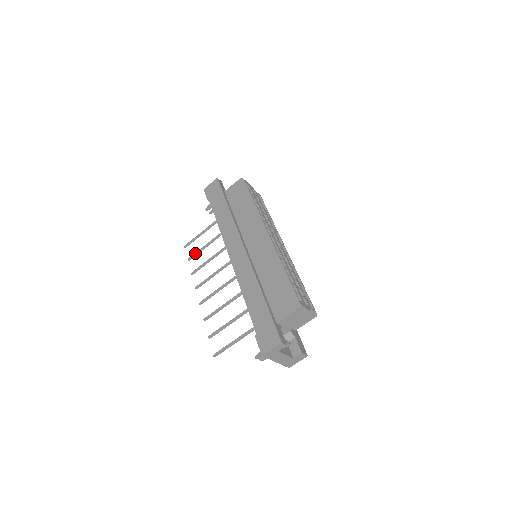
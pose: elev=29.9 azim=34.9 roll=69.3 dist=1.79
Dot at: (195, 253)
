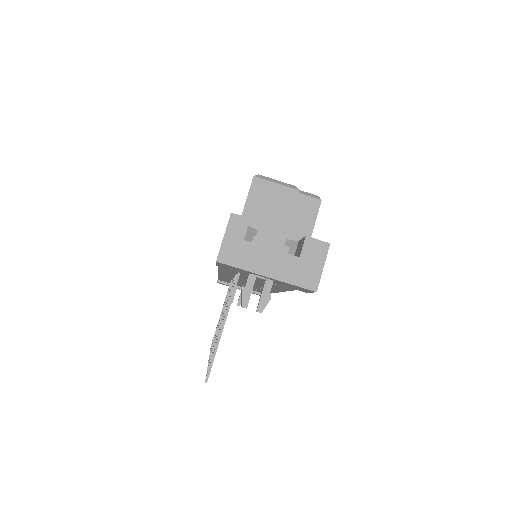
Dot at: (214, 335)
